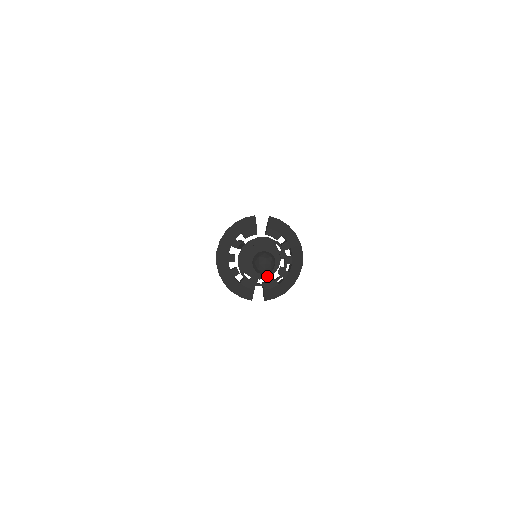
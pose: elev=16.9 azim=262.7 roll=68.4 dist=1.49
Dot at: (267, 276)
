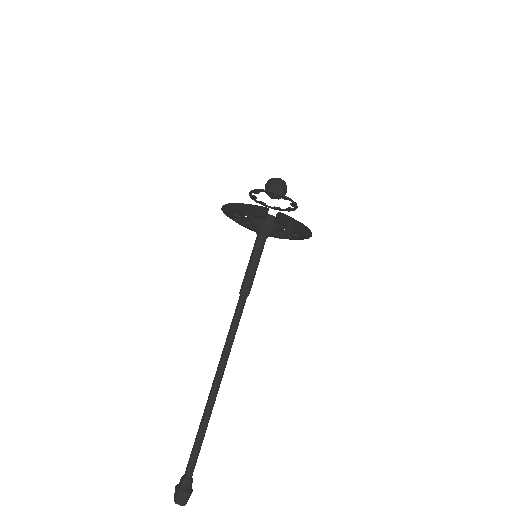
Dot at: occluded
